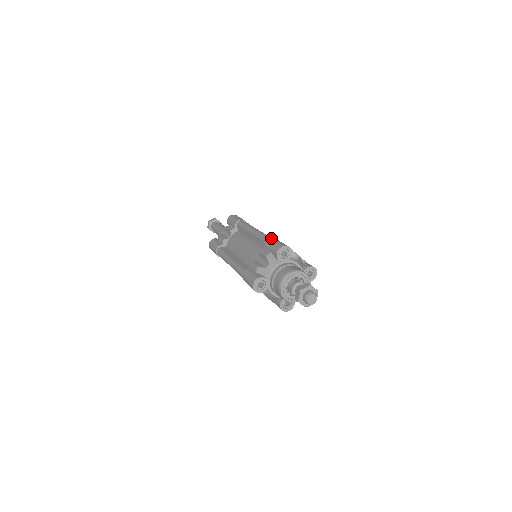
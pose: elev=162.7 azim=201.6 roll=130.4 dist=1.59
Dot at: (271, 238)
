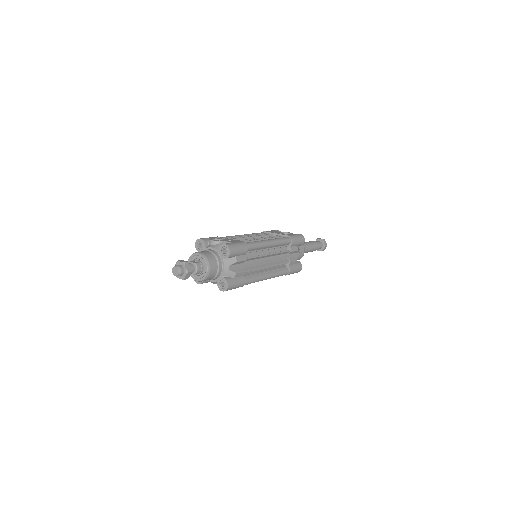
Dot at: occluded
